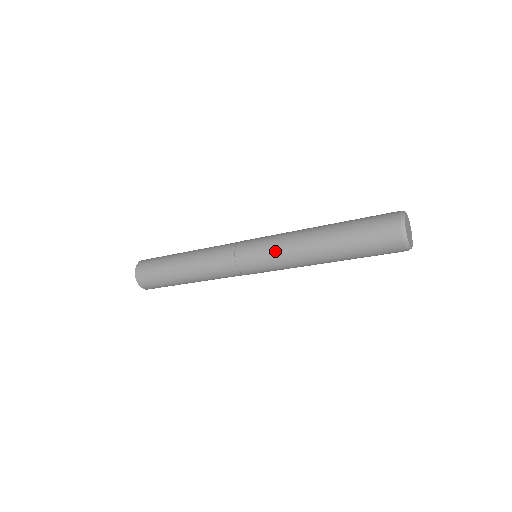
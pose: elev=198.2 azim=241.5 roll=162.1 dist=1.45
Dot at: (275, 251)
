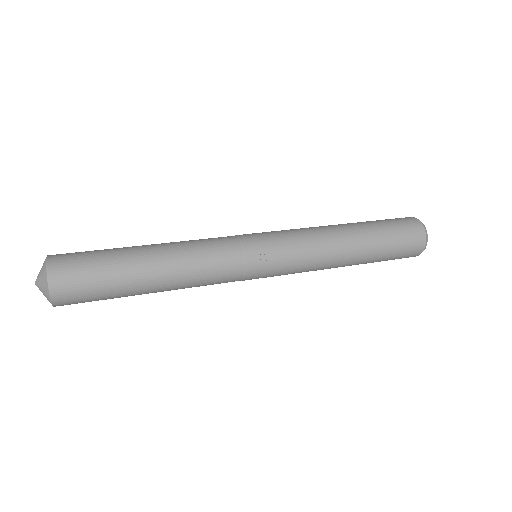
Dot at: occluded
